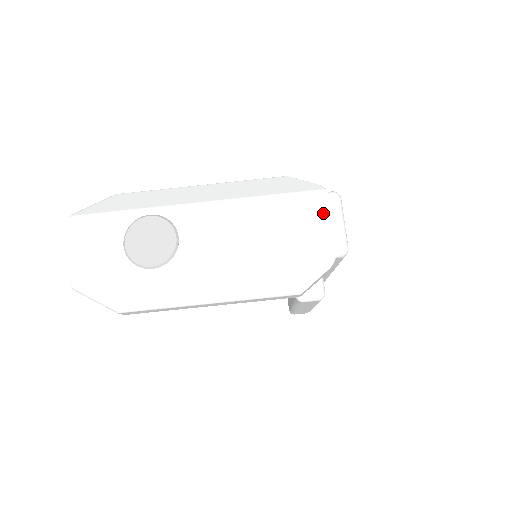
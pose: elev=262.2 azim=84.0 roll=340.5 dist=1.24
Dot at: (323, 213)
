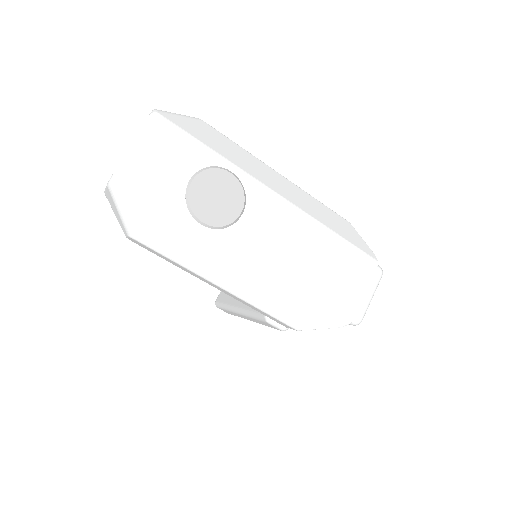
Dot at: (365, 280)
